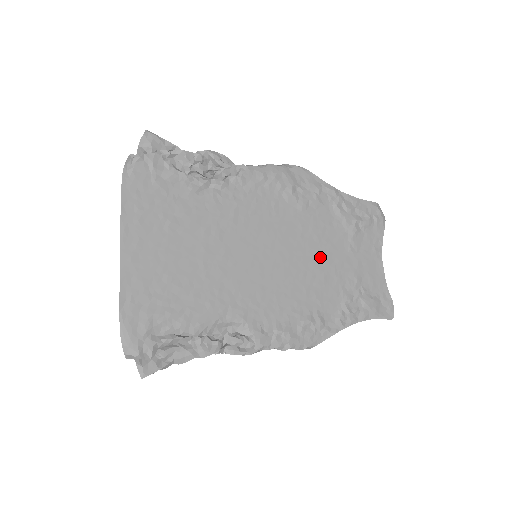
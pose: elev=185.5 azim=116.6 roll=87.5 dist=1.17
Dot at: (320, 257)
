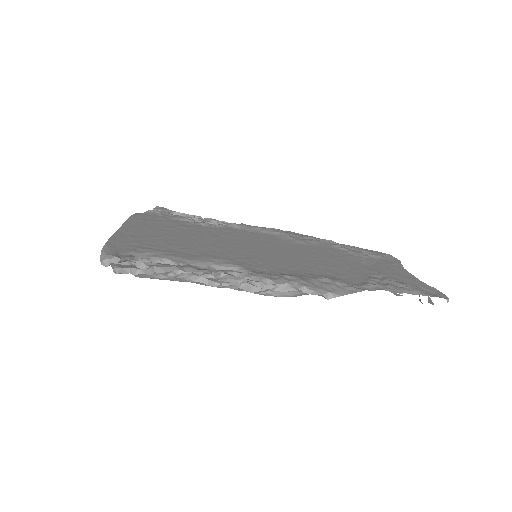
Dot at: (327, 259)
